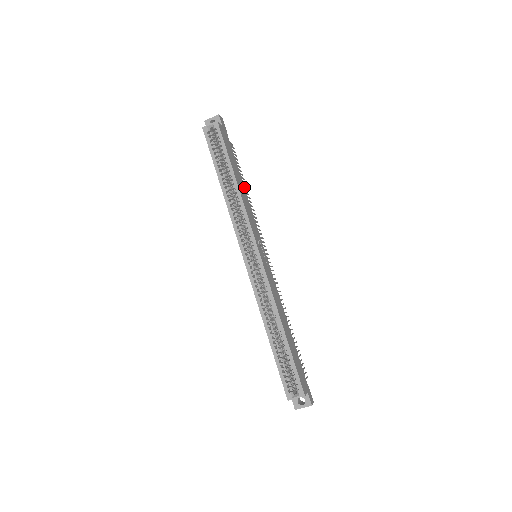
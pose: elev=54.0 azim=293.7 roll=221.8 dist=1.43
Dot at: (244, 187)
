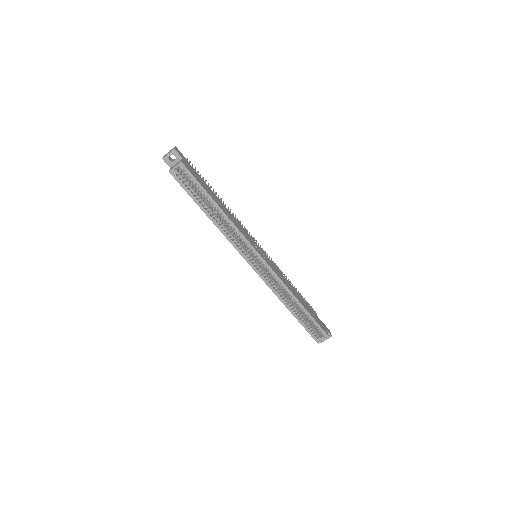
Dot at: (222, 203)
